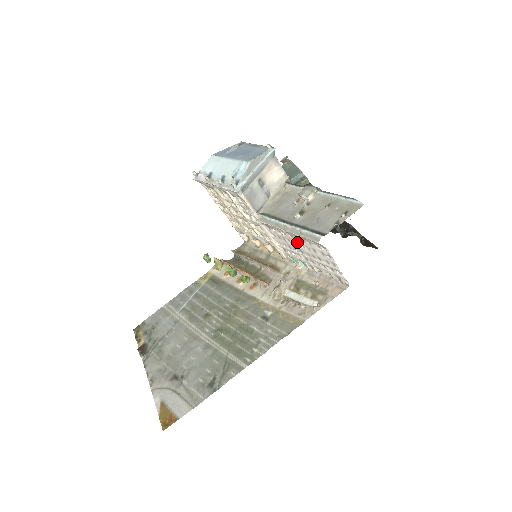
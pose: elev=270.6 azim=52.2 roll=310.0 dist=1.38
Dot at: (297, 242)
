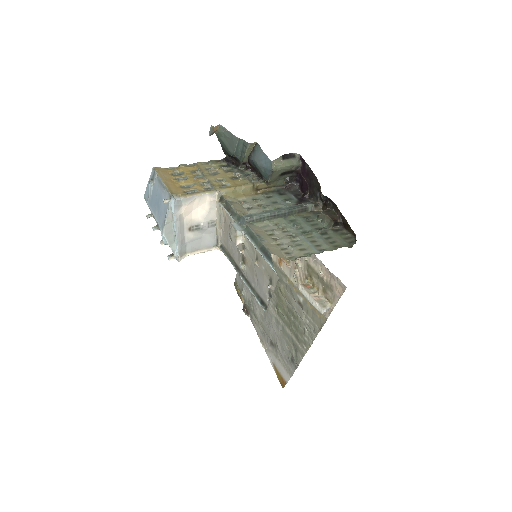
Dot at: occluded
